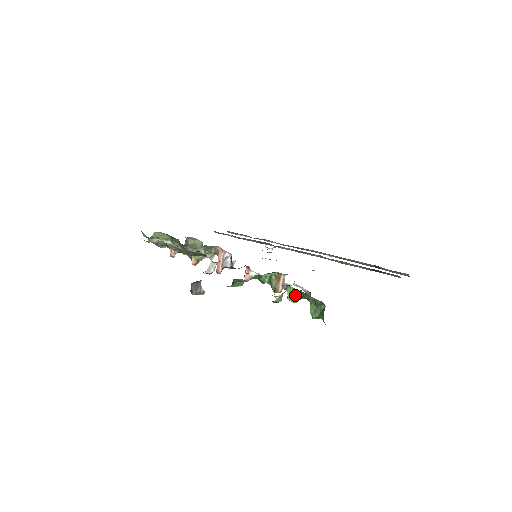
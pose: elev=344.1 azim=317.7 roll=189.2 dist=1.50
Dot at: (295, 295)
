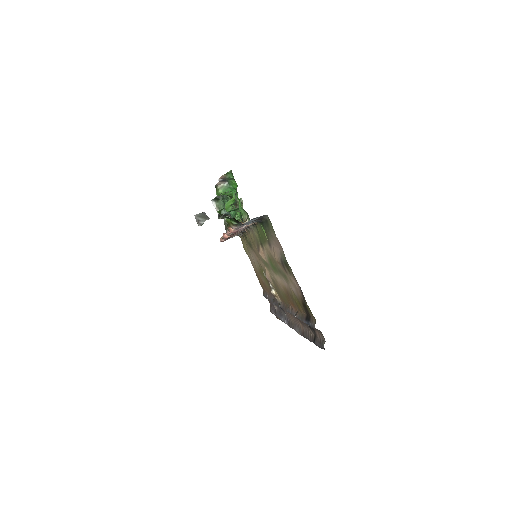
Dot at: (232, 203)
